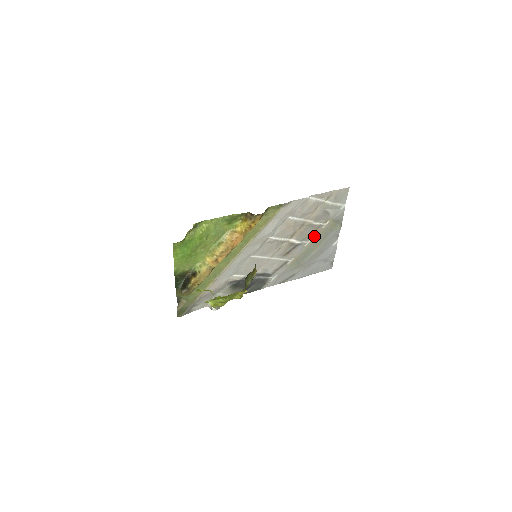
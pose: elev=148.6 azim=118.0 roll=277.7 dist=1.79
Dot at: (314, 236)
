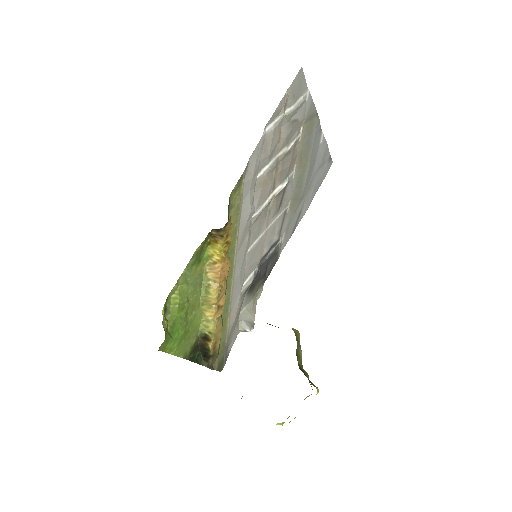
Dot at: (296, 159)
